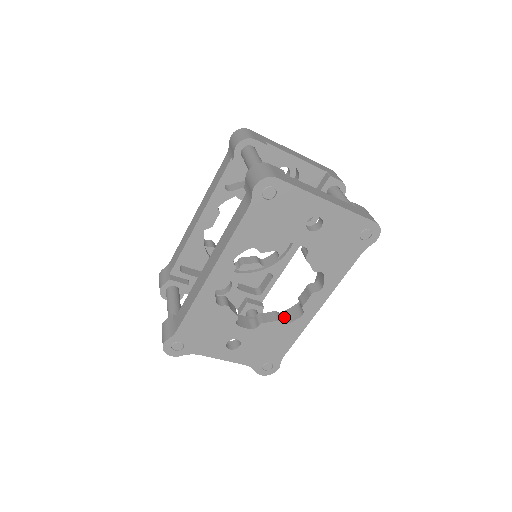
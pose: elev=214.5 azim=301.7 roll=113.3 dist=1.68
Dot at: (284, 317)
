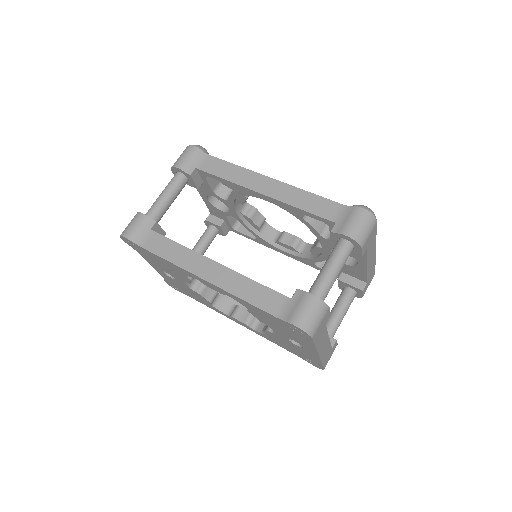
Dot at: (217, 298)
